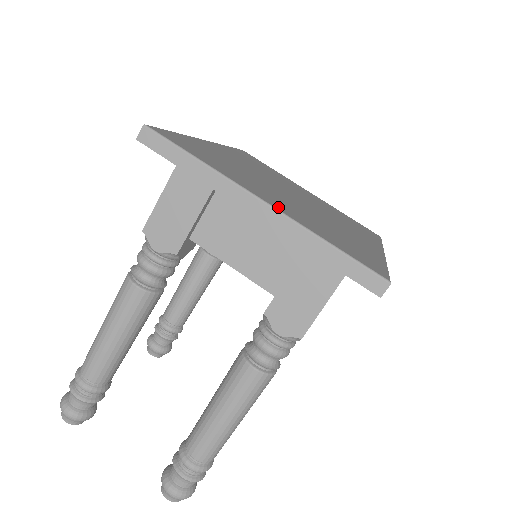
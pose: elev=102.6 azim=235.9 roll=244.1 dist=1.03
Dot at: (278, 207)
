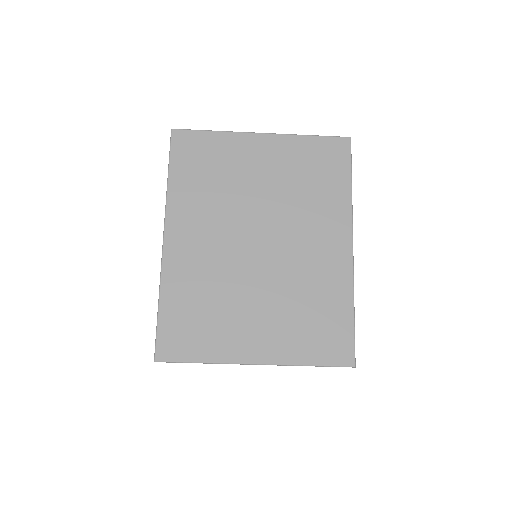
Dot at: (266, 356)
